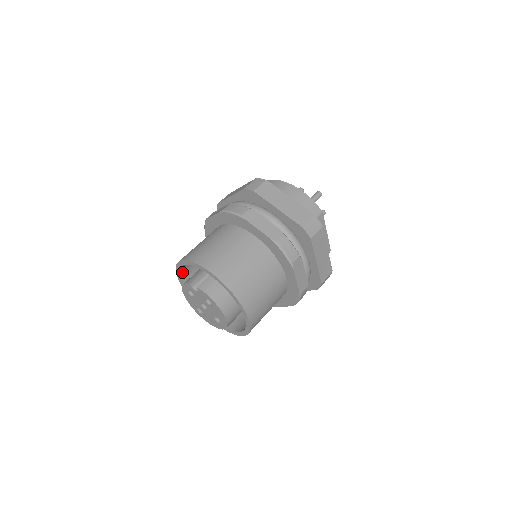
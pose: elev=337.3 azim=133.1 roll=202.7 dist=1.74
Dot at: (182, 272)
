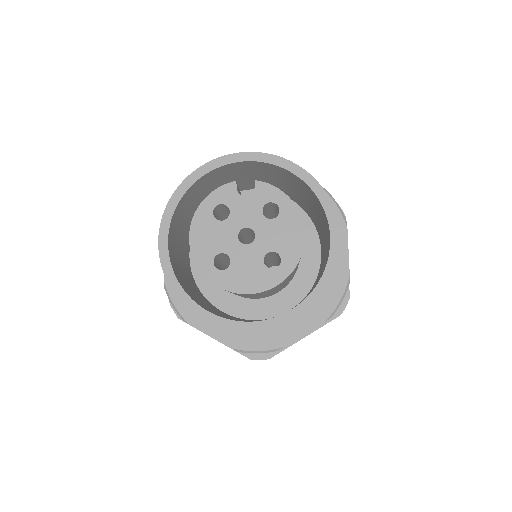
Dot at: (175, 211)
